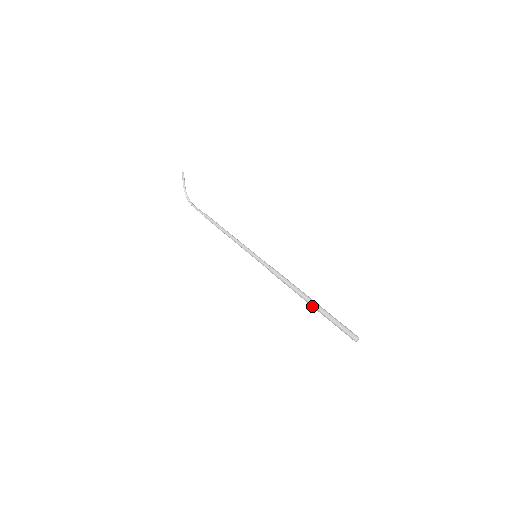
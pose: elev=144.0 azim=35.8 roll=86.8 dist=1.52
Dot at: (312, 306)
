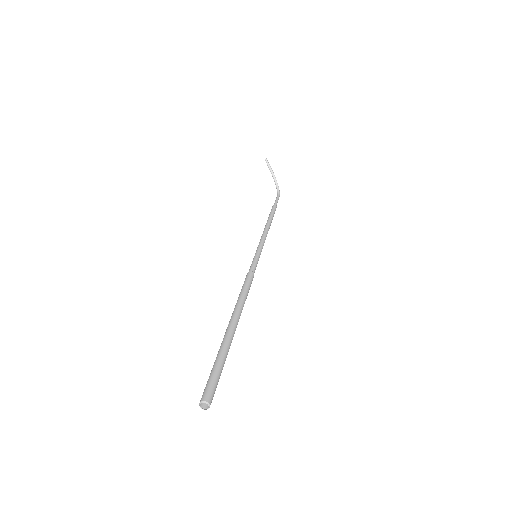
Dot at: occluded
